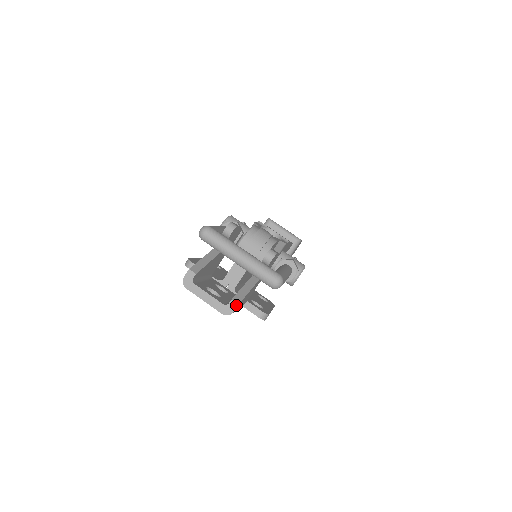
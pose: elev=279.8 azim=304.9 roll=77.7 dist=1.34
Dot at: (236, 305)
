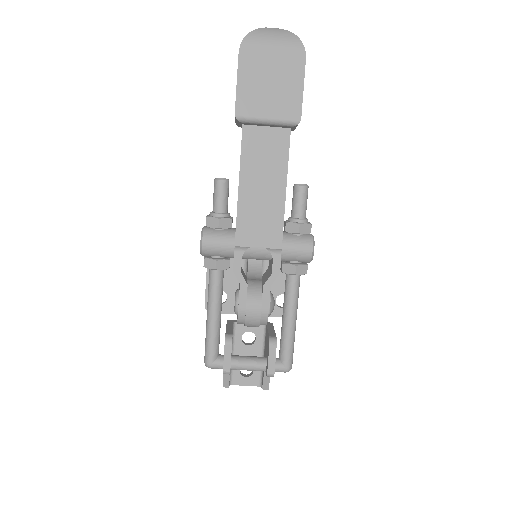
Dot at: (267, 389)
